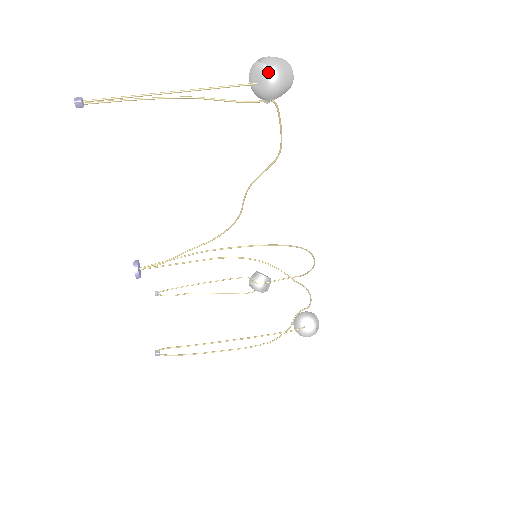
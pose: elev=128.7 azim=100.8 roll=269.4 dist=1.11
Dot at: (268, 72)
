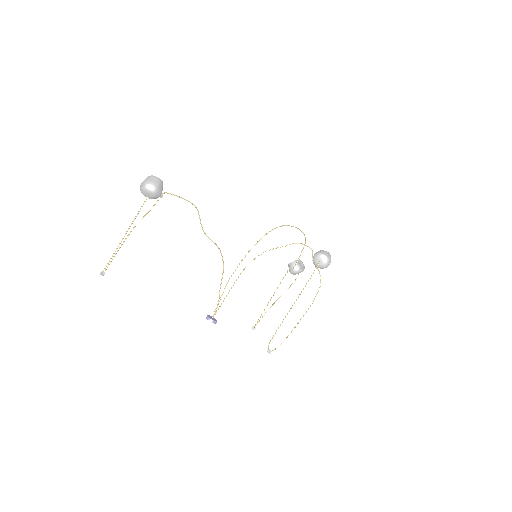
Dot at: (145, 188)
